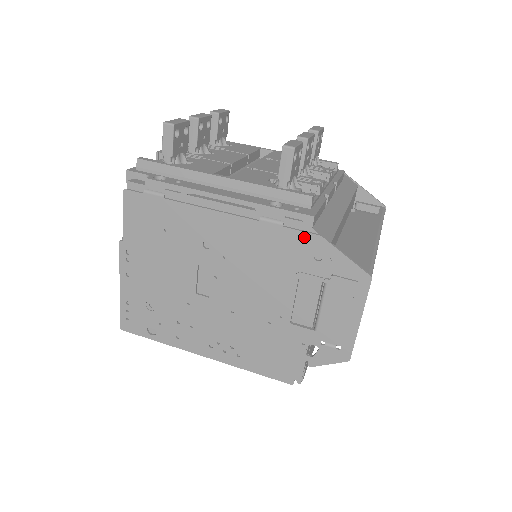
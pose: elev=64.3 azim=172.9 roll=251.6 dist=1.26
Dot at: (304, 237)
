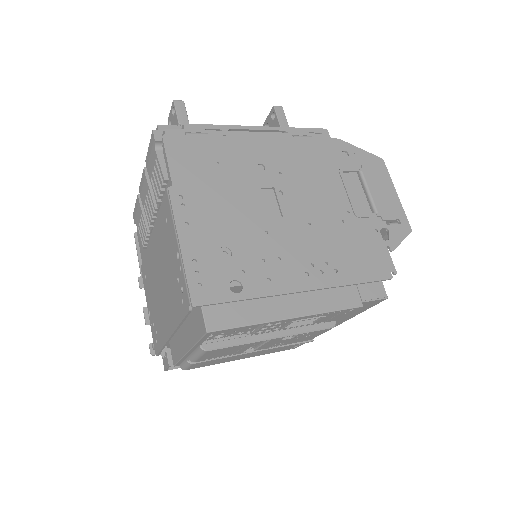
Dot at: (329, 142)
